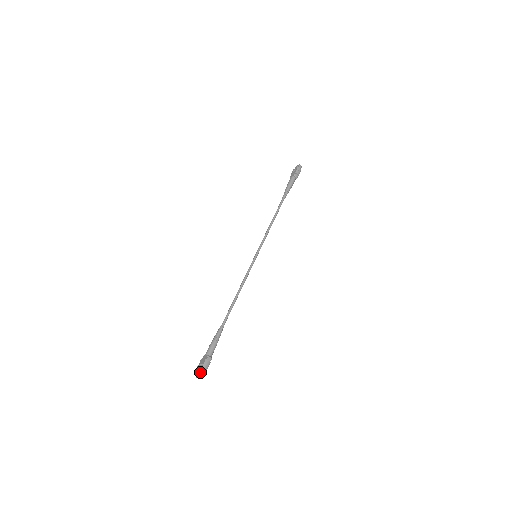
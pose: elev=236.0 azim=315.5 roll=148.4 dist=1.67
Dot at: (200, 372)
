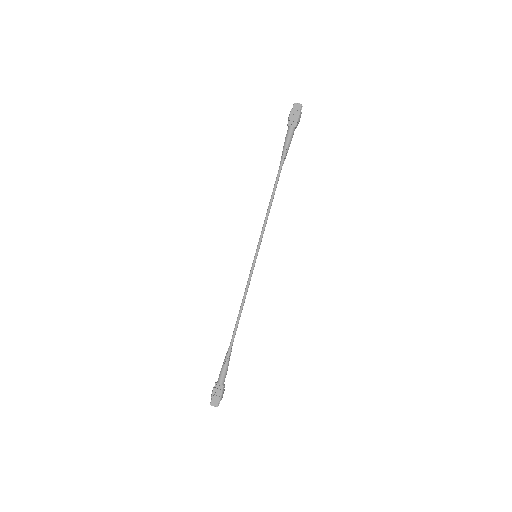
Dot at: (218, 403)
